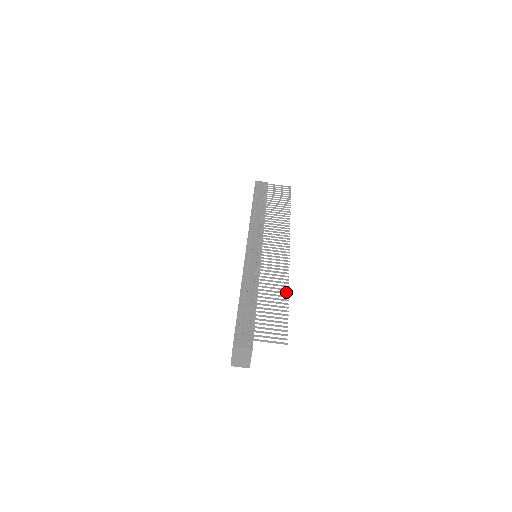
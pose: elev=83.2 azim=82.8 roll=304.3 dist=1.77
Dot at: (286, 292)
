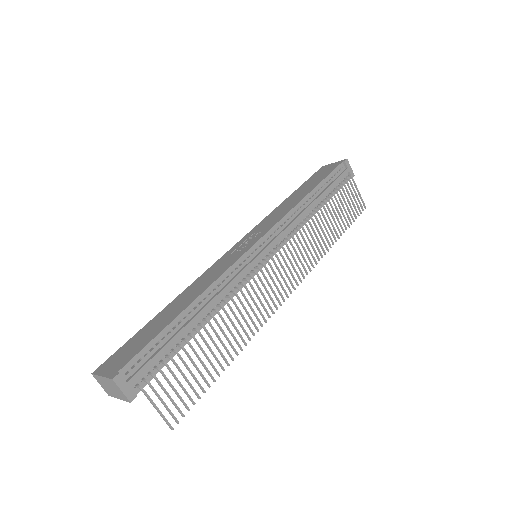
Dot at: occluded
